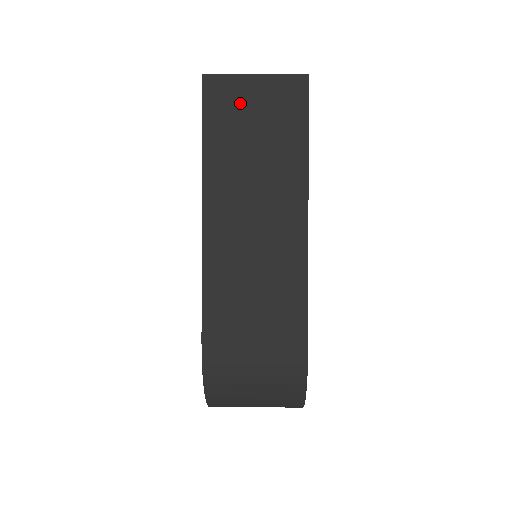
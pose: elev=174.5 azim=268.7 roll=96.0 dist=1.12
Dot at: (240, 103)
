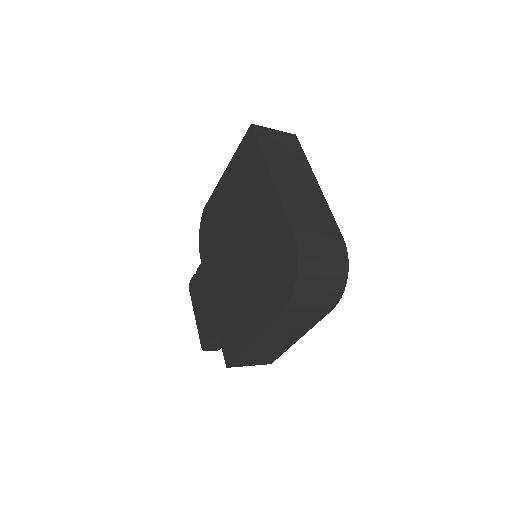
Dot at: (272, 138)
